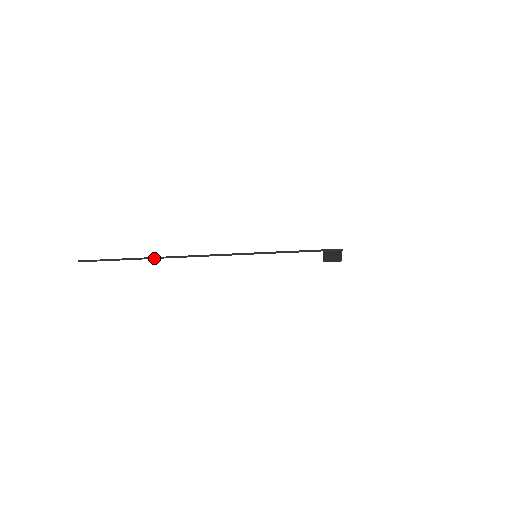
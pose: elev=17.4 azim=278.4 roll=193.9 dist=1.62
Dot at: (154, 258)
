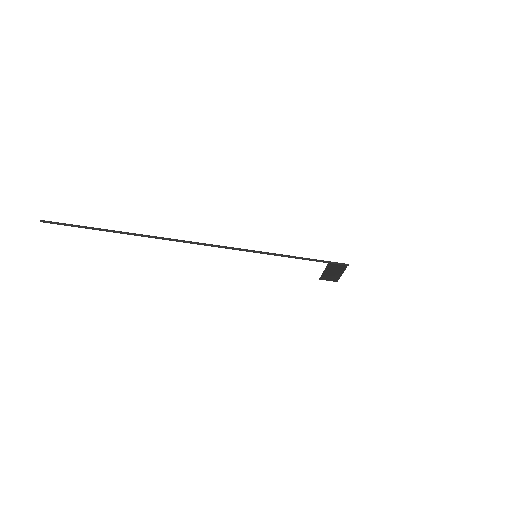
Dot at: (140, 235)
